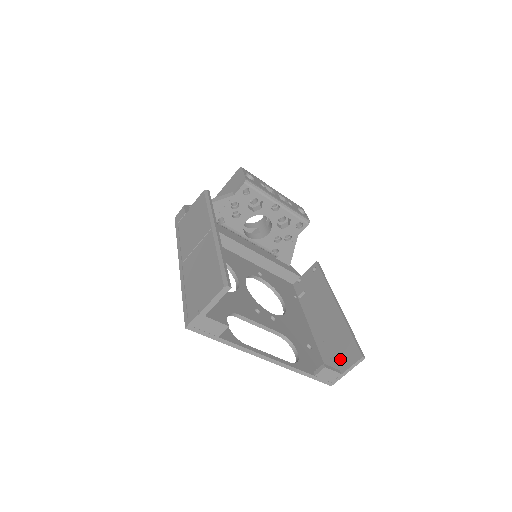
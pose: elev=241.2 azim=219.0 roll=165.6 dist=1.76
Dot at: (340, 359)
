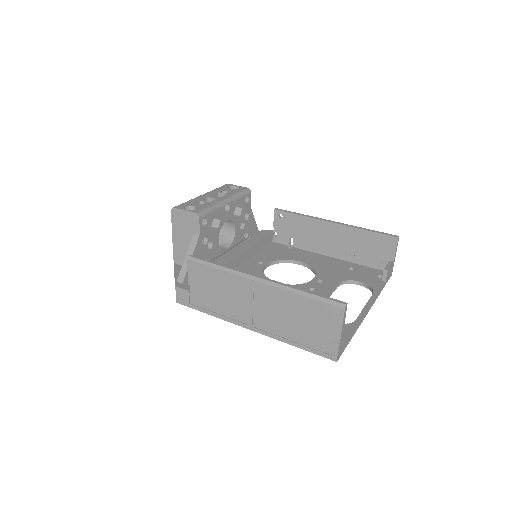
Dot at: (381, 254)
